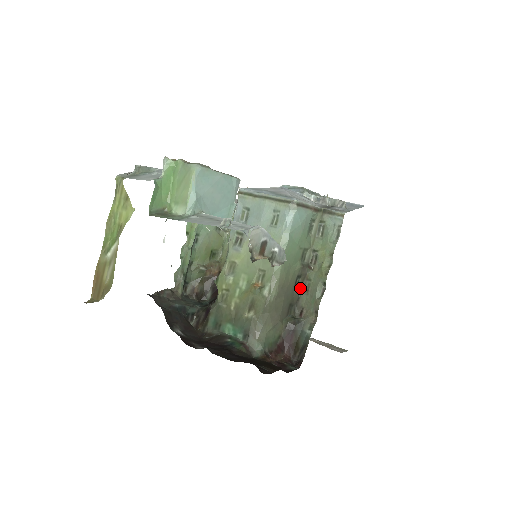
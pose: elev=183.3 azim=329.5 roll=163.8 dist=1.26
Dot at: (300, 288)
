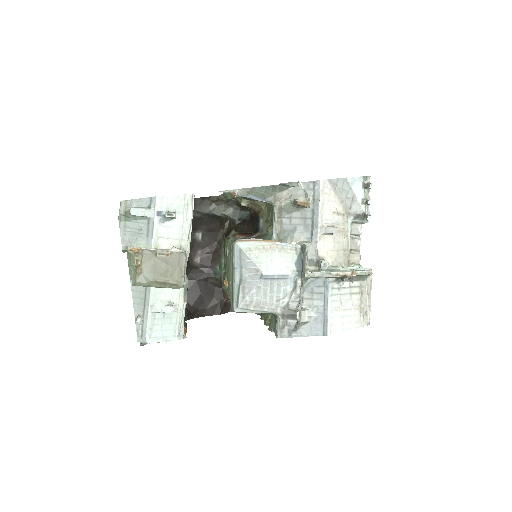
Dot at: occluded
